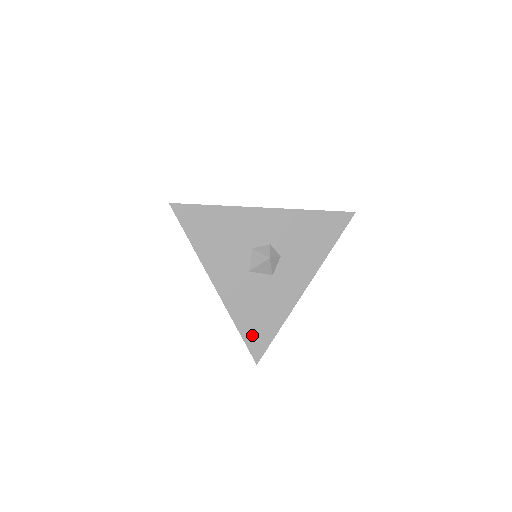
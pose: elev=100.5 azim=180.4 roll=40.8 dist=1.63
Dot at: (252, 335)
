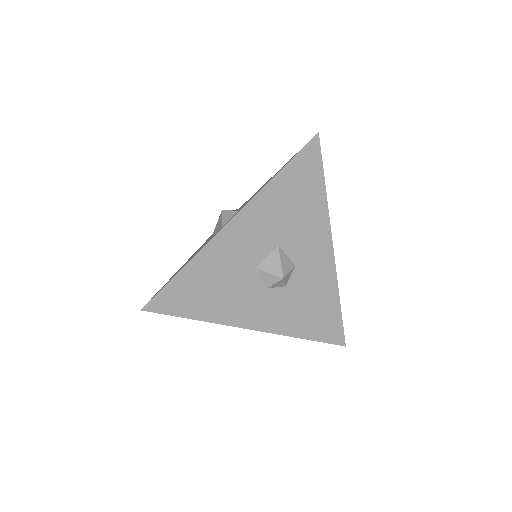
Dot at: occluded
